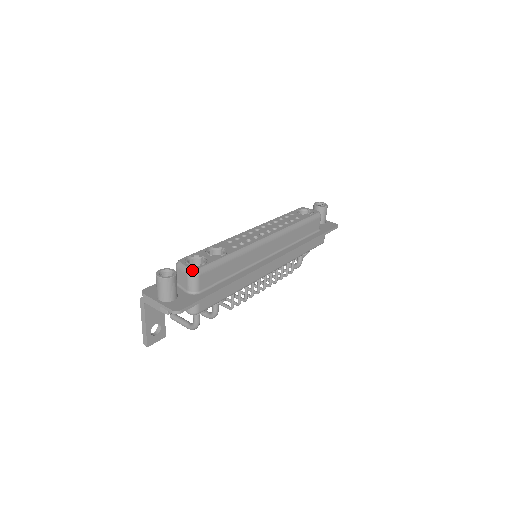
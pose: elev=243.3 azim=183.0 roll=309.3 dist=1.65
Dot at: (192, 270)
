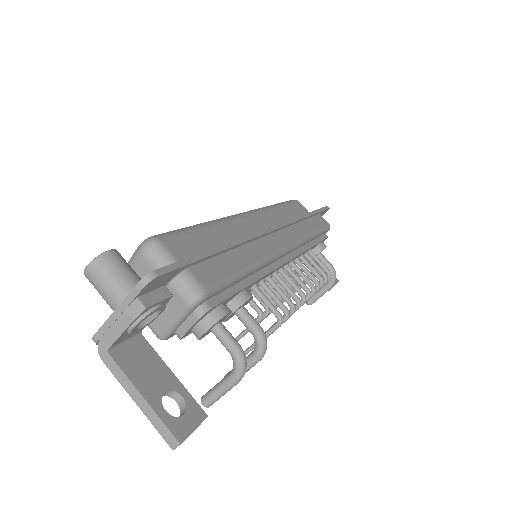
Dot at: (143, 241)
